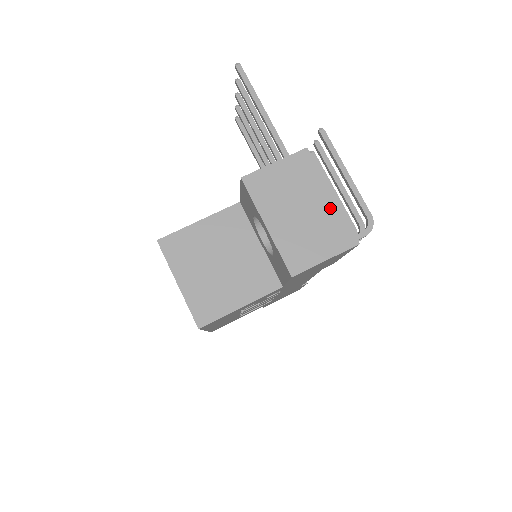
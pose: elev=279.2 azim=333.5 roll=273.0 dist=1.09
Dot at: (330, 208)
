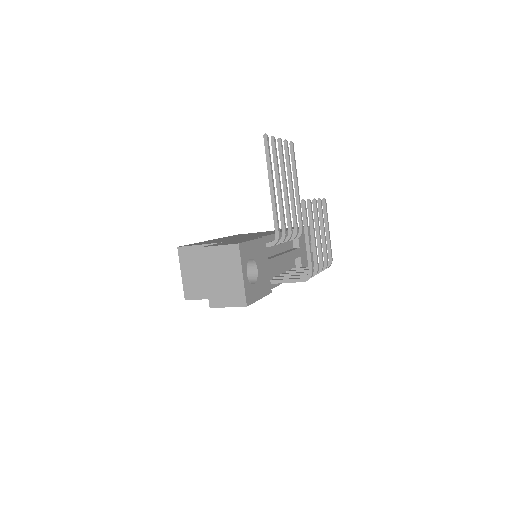
Dot at: (239, 282)
